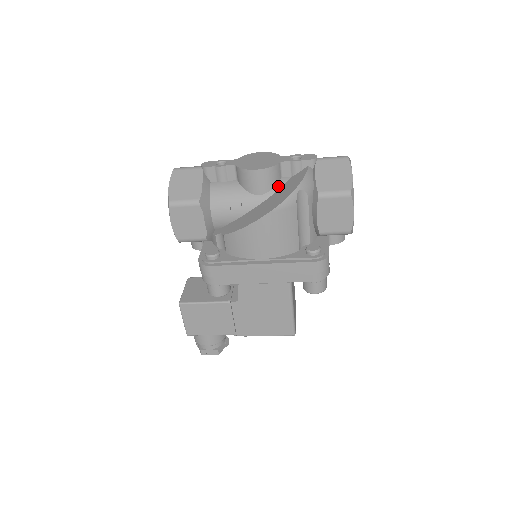
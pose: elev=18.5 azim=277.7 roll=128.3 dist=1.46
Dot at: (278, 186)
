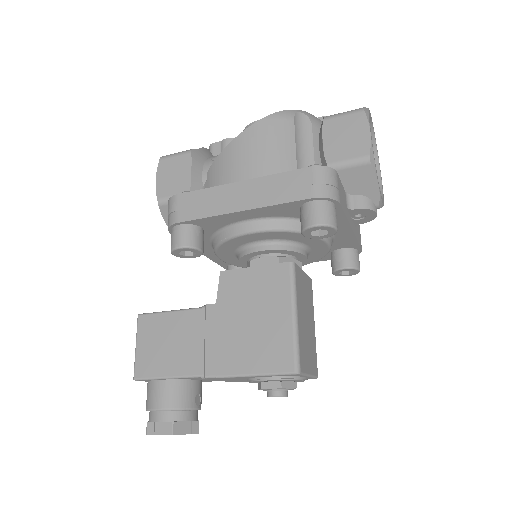
Dot at: occluded
